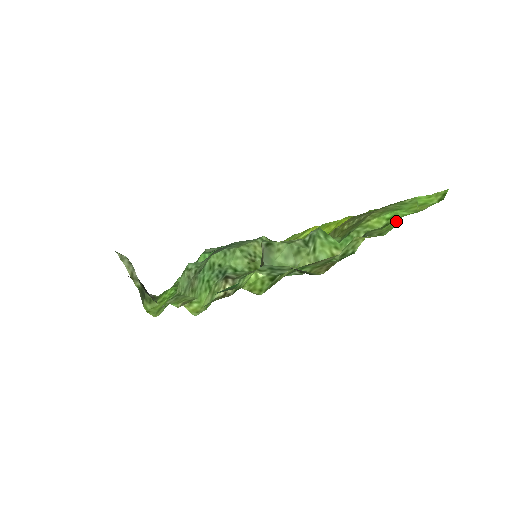
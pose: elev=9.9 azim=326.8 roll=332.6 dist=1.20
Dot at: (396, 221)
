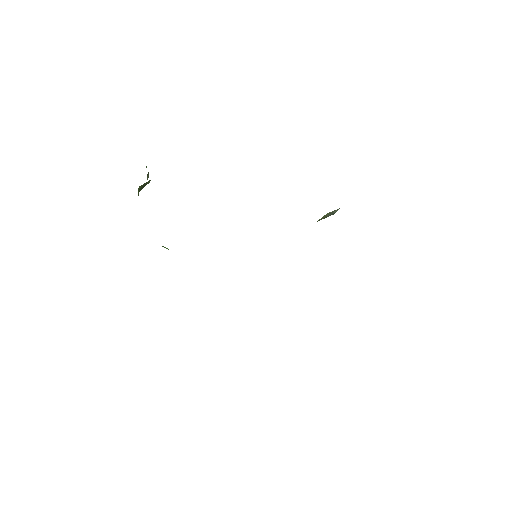
Dot at: occluded
